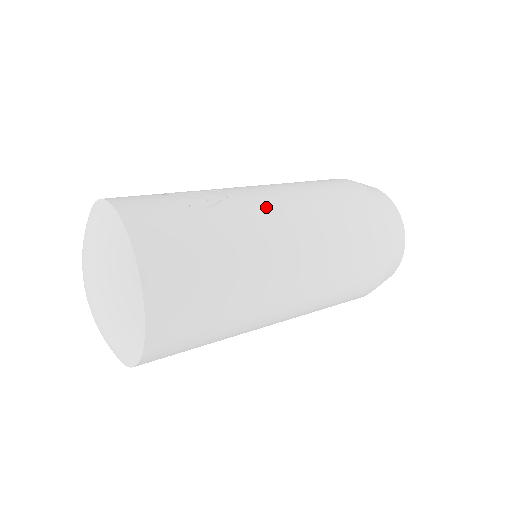
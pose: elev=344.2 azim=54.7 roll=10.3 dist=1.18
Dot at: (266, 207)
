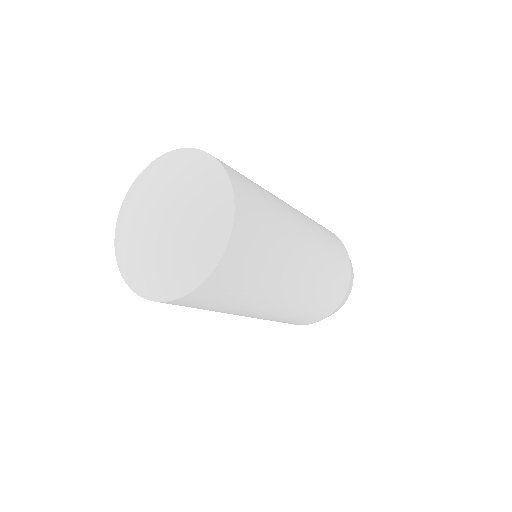
Dot at: occluded
